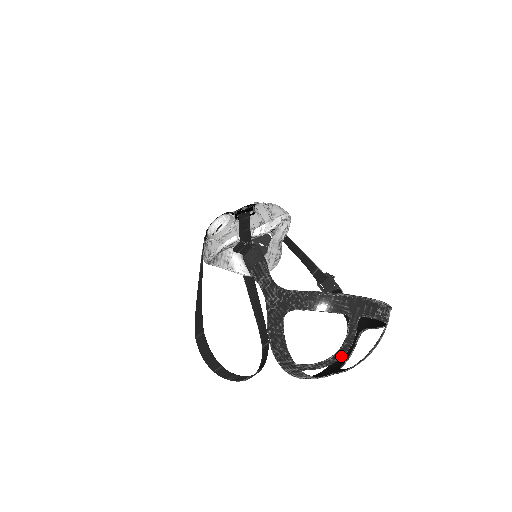
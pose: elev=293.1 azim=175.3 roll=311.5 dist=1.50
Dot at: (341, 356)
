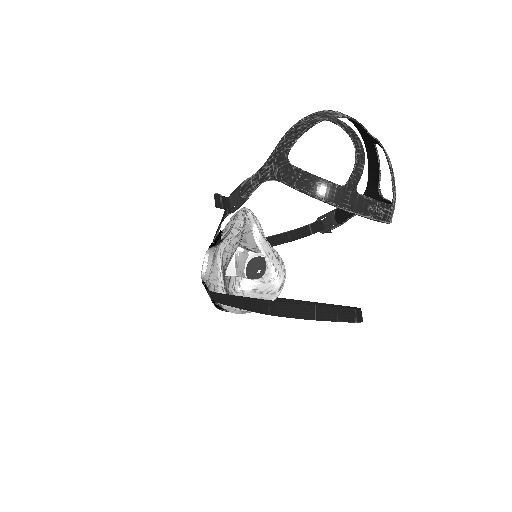
Dot at: (361, 147)
